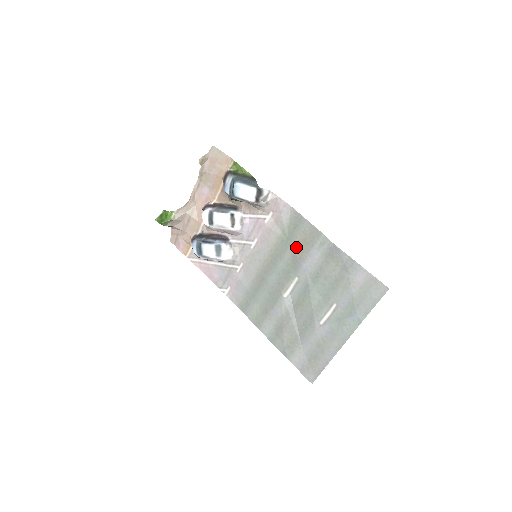
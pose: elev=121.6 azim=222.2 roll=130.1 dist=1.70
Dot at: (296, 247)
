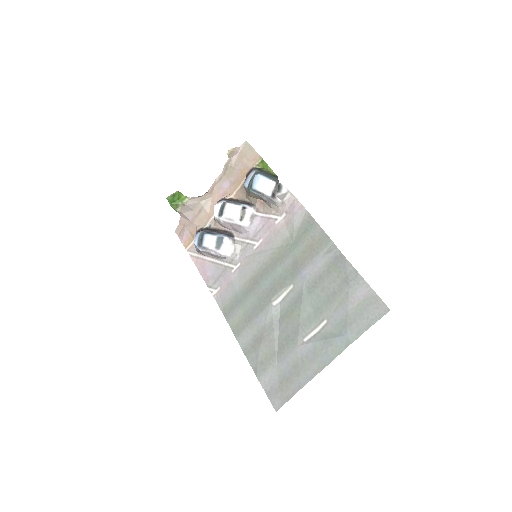
Dot at: (300, 252)
